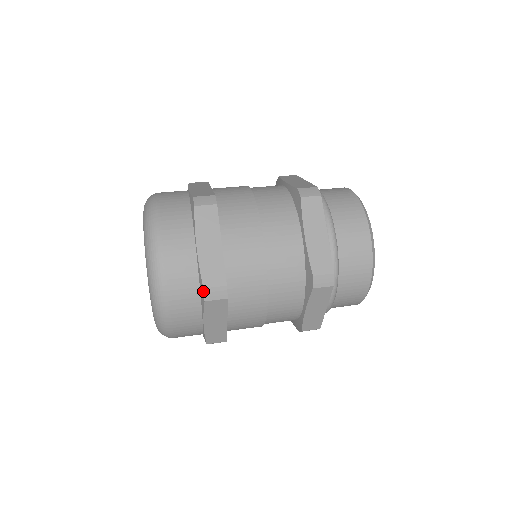
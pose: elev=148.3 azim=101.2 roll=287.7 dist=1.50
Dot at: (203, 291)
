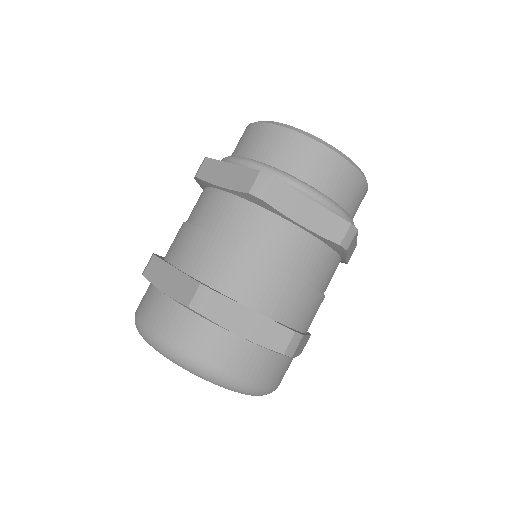
Dot at: occluded
